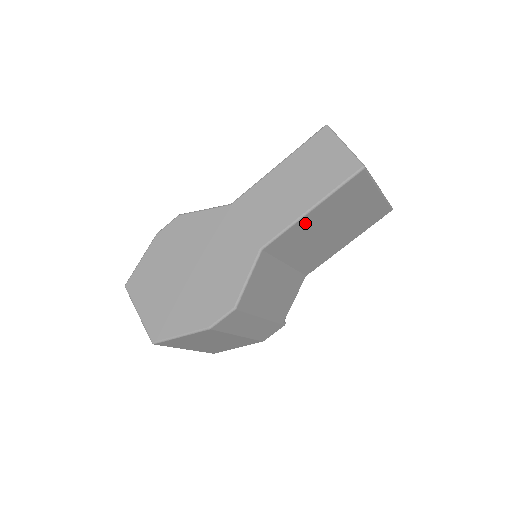
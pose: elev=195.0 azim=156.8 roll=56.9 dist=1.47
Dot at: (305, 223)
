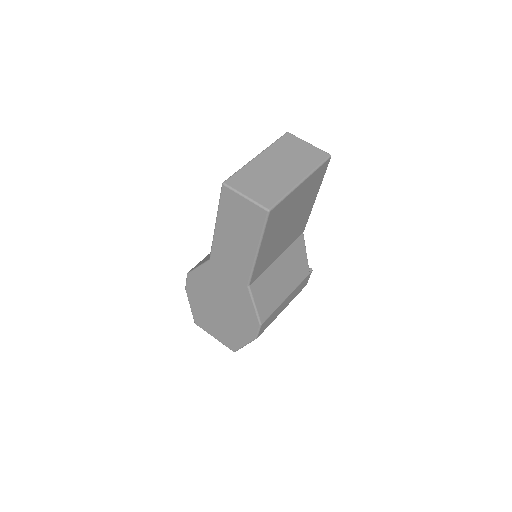
Dot at: (263, 254)
